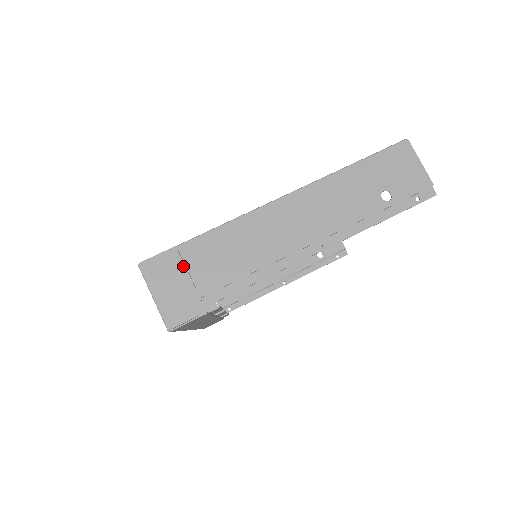
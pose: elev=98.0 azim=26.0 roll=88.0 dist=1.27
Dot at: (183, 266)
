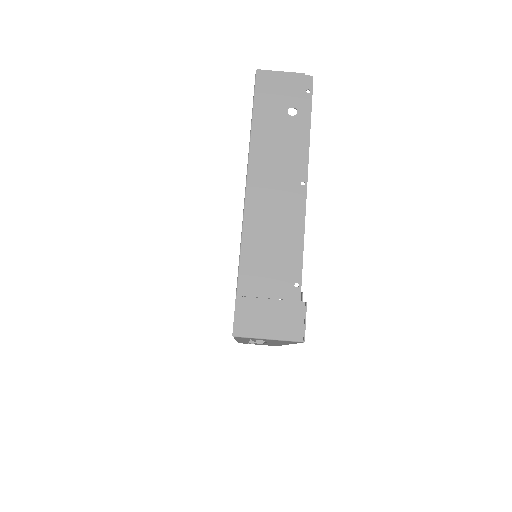
Dot at: (256, 300)
